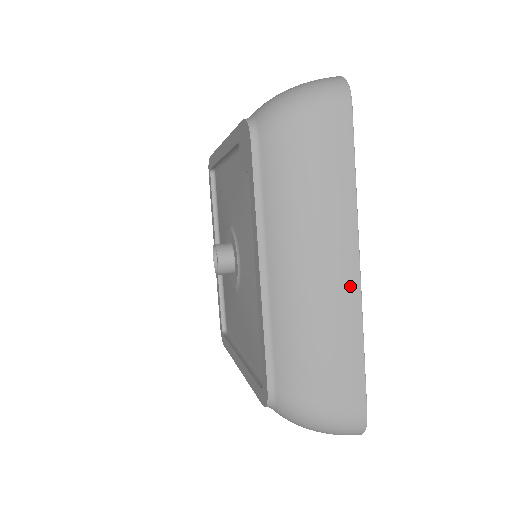
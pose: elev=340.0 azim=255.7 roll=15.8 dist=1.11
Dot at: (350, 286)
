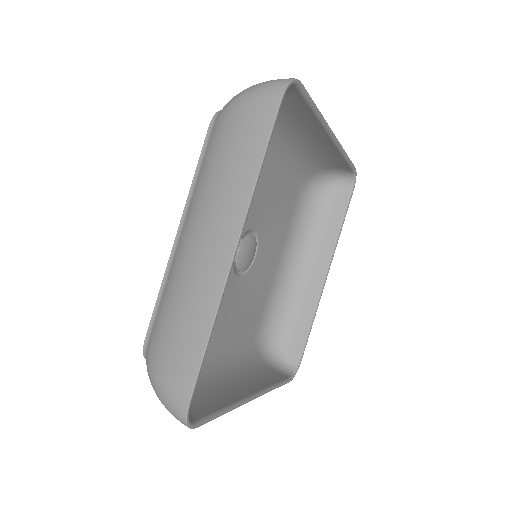
Dot at: (219, 271)
